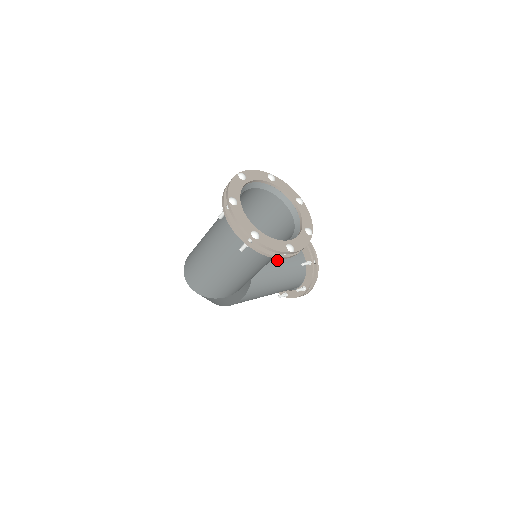
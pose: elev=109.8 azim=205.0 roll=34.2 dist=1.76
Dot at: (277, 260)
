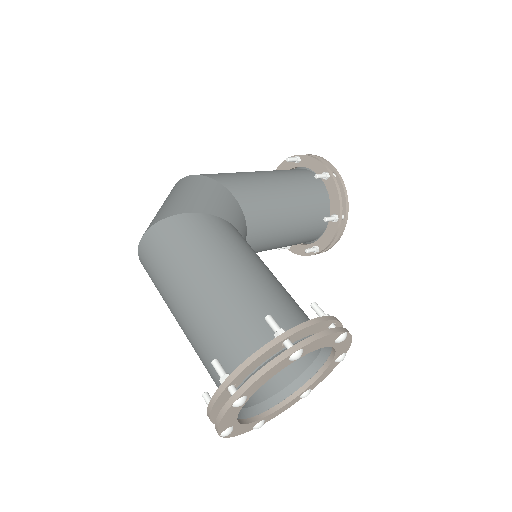
Dot at: occluded
